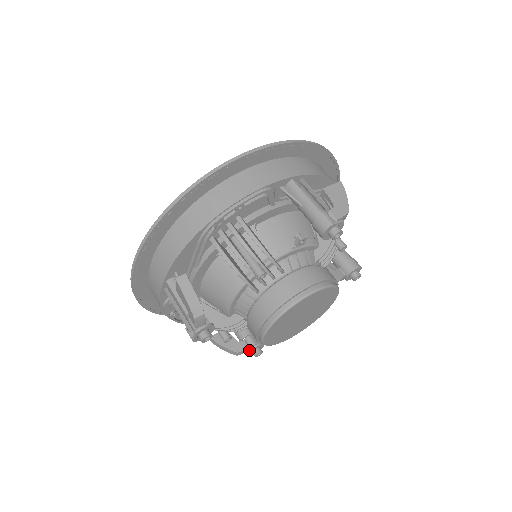
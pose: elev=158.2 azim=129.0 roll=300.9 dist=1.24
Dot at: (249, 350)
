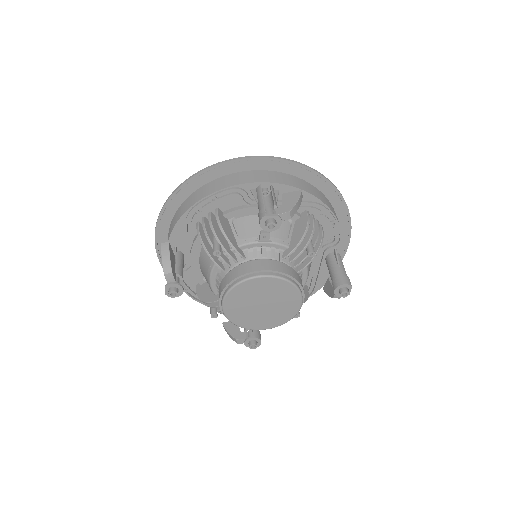
Dot at: (245, 340)
